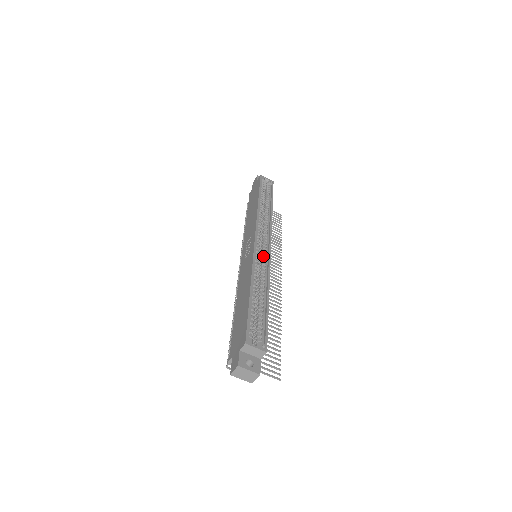
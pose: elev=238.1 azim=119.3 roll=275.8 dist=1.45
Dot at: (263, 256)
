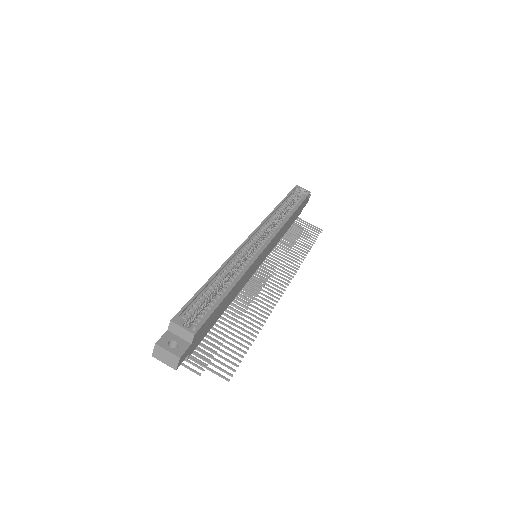
Dot at: (253, 251)
